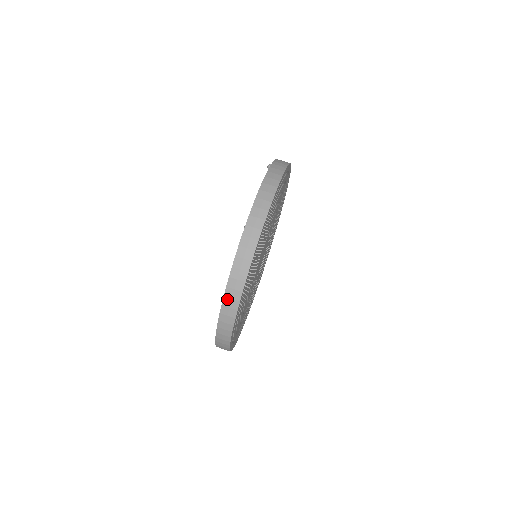
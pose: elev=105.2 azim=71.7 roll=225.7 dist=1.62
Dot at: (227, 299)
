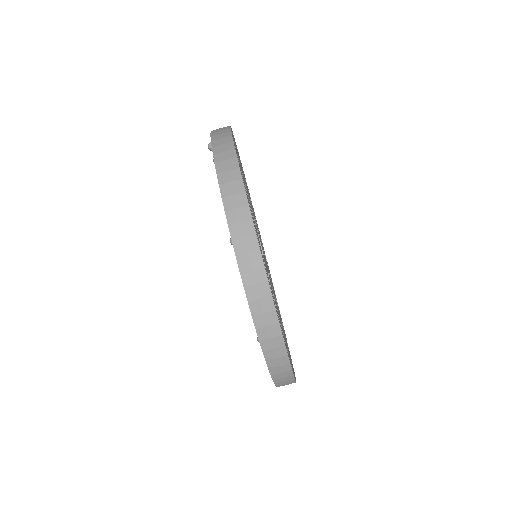
Dot at: (265, 342)
